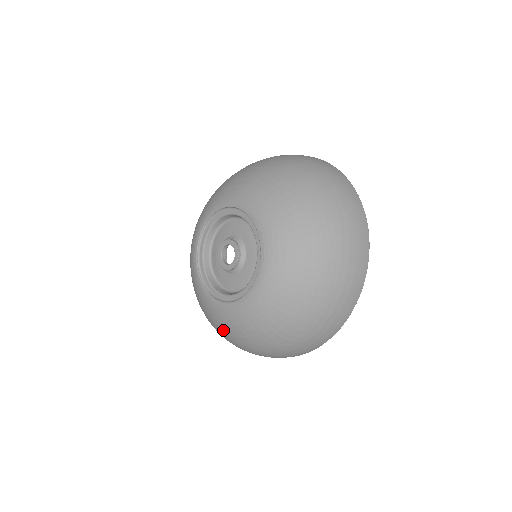
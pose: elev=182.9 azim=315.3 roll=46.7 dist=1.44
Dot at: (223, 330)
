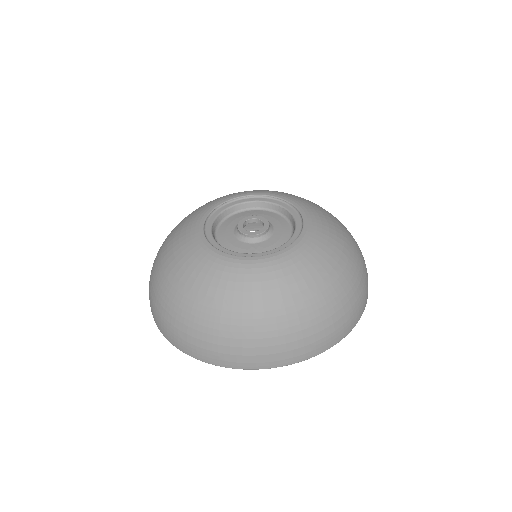
Dot at: (179, 270)
